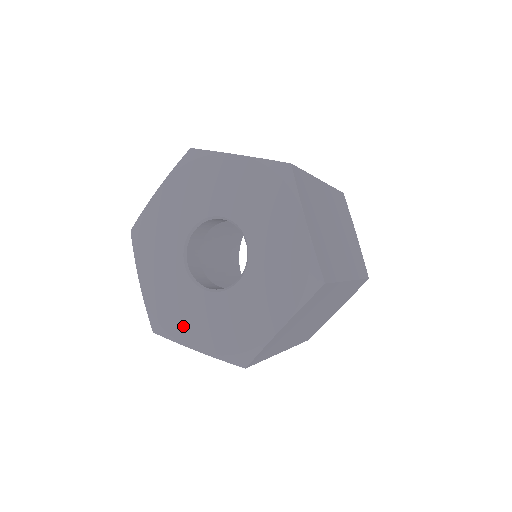
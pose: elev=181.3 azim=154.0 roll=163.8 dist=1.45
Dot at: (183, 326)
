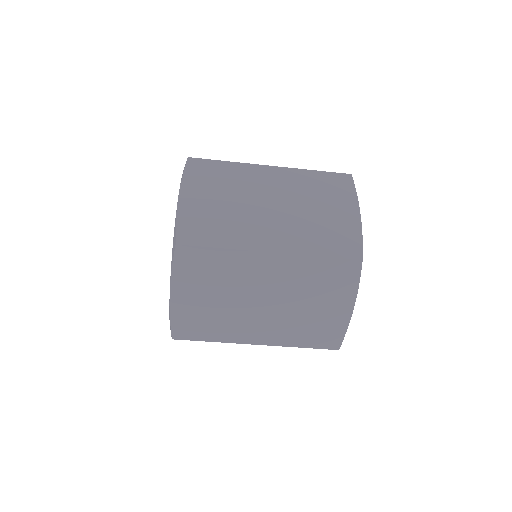
Dot at: occluded
